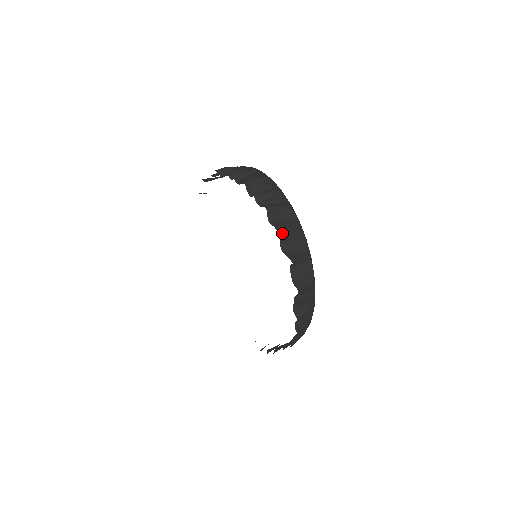
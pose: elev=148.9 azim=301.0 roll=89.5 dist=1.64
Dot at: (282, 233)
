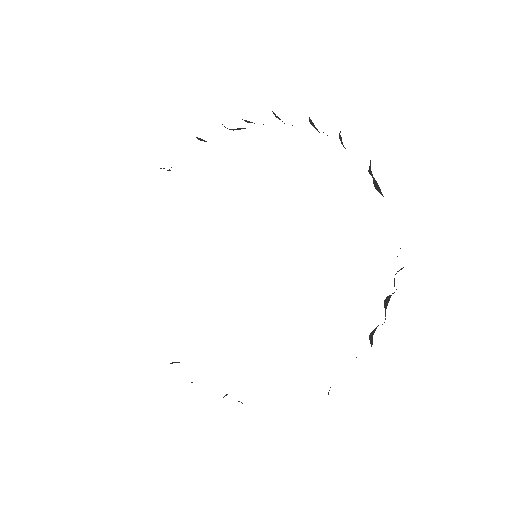
Dot at: occluded
